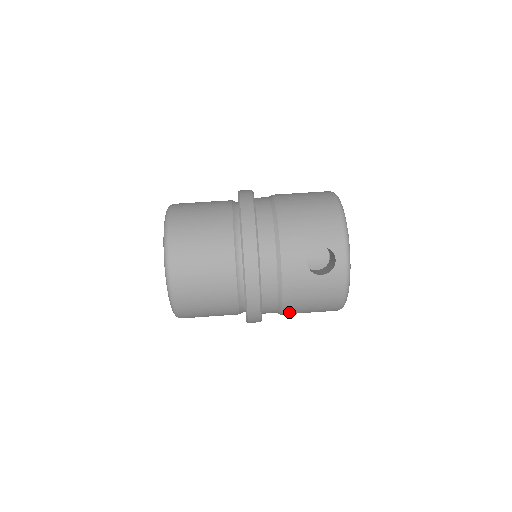
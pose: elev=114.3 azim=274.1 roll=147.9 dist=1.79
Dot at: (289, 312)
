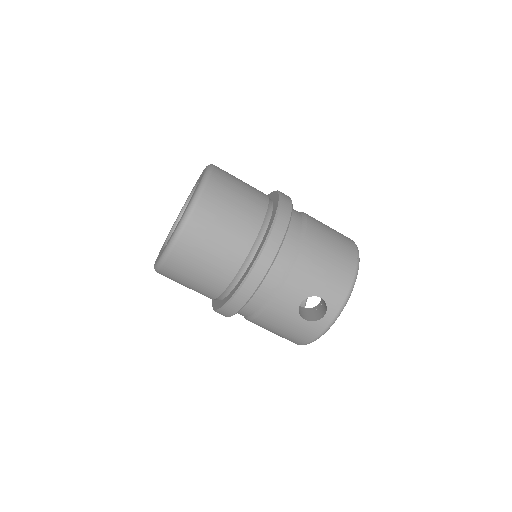
Dot at: (254, 323)
